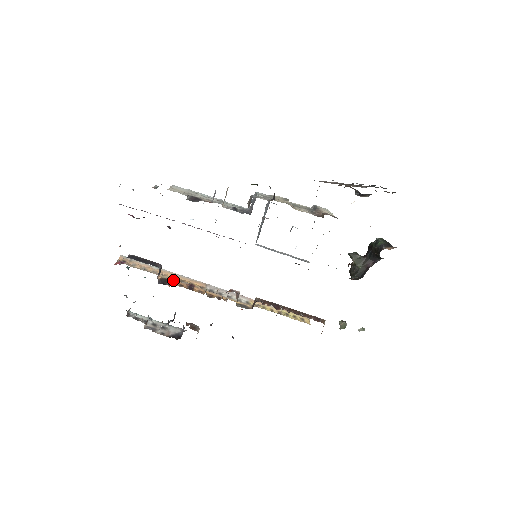
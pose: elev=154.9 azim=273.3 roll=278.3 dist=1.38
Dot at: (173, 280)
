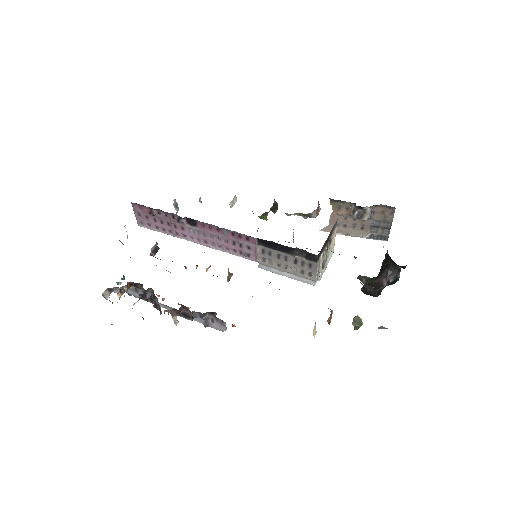
Dot at: occluded
